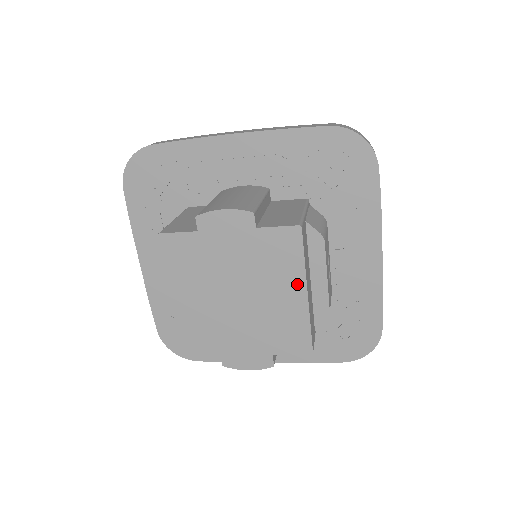
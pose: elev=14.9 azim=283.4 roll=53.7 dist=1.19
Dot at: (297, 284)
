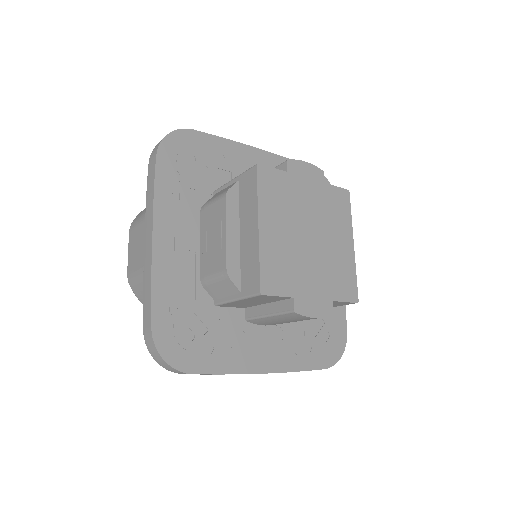
Dot at: (348, 235)
